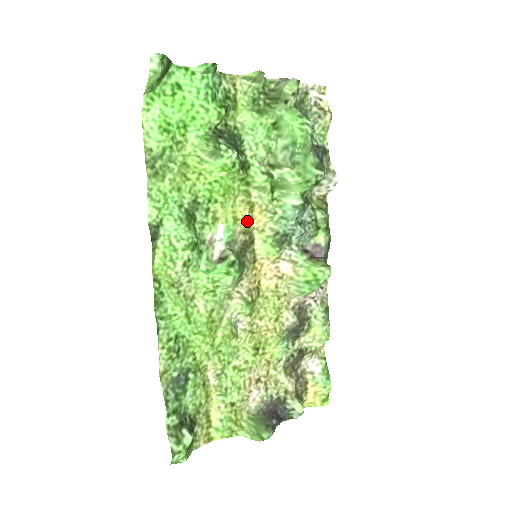
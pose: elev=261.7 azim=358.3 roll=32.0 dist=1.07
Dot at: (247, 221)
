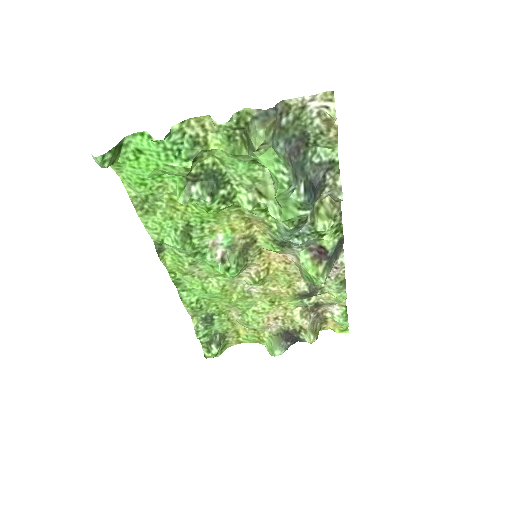
Dot at: (246, 229)
